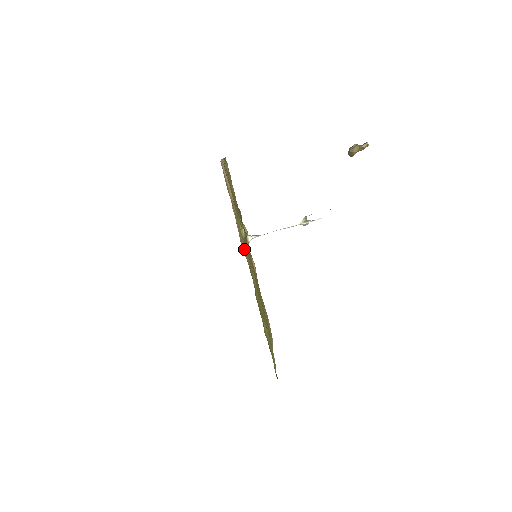
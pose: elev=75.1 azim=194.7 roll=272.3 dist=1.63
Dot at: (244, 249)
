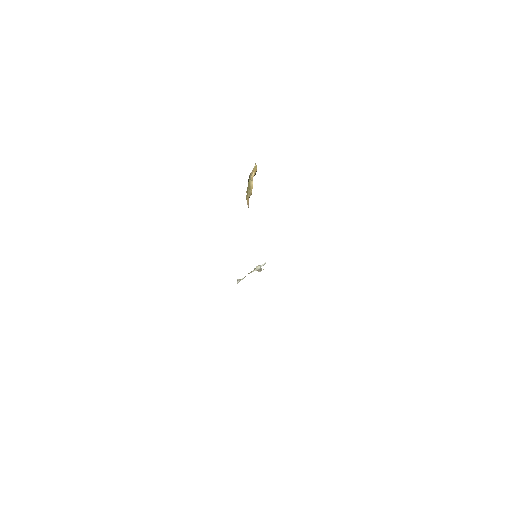
Dot at: occluded
